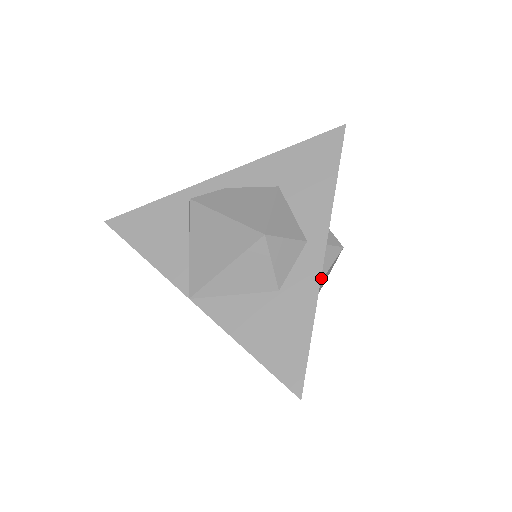
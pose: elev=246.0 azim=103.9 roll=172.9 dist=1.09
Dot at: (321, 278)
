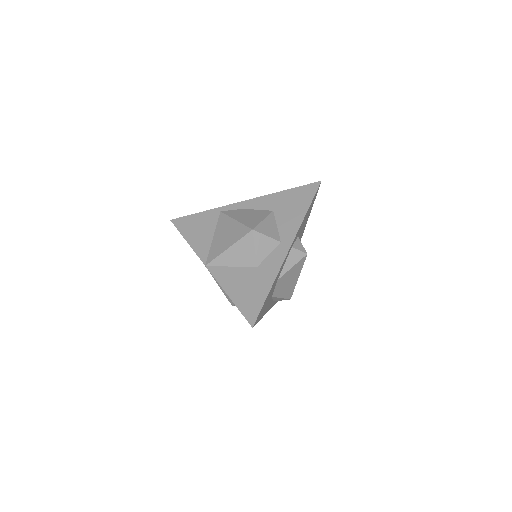
Dot at: (288, 269)
